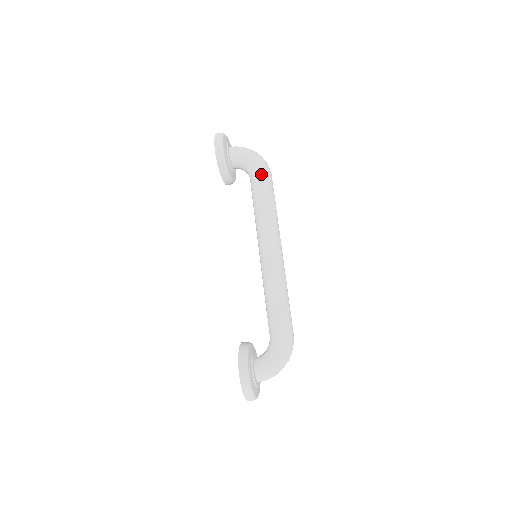
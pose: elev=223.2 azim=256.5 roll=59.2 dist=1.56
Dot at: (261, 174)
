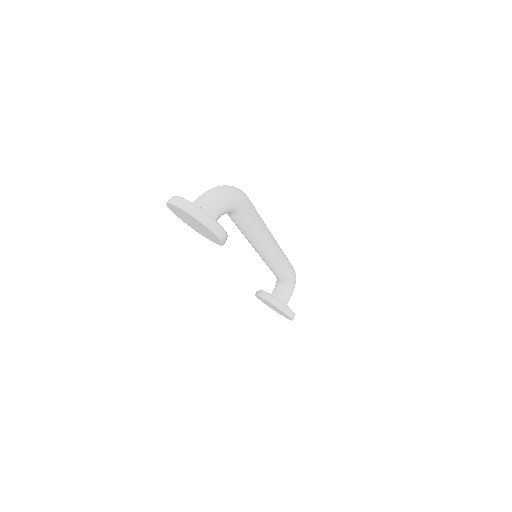
Dot at: occluded
